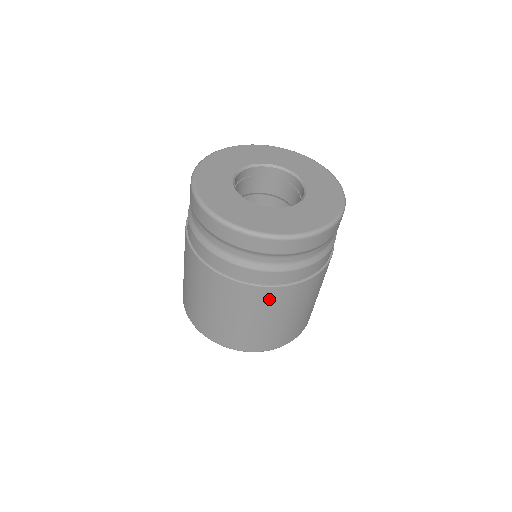
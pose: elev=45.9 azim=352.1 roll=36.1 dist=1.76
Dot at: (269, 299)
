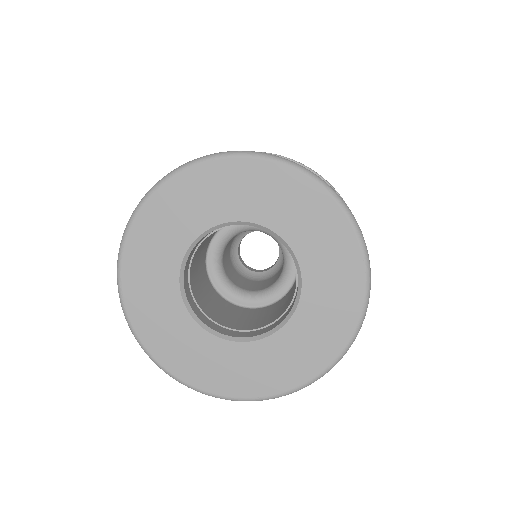
Dot at: occluded
